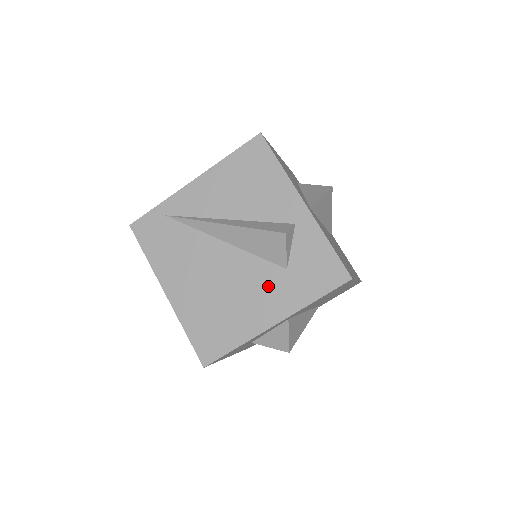
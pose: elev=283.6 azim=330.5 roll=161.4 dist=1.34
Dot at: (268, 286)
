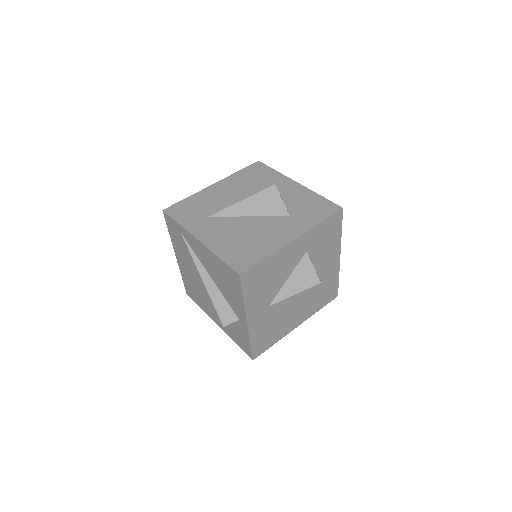
Dot at: occluded
